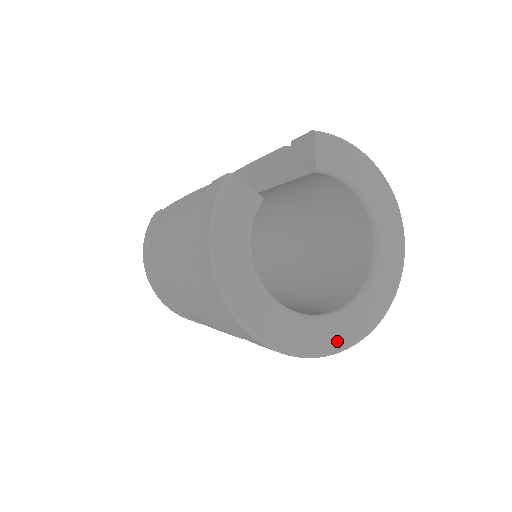
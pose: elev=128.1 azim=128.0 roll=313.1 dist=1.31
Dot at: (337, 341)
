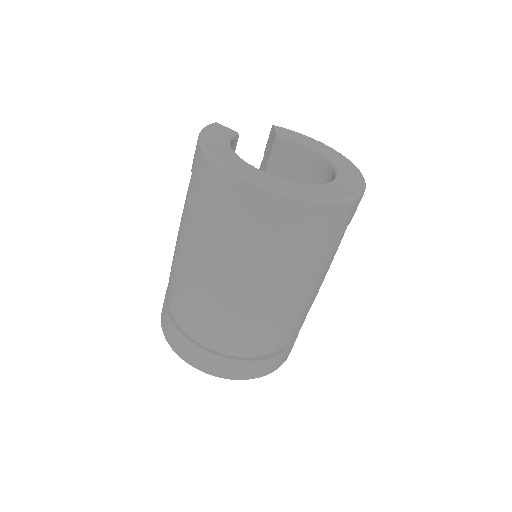
Dot at: (312, 194)
